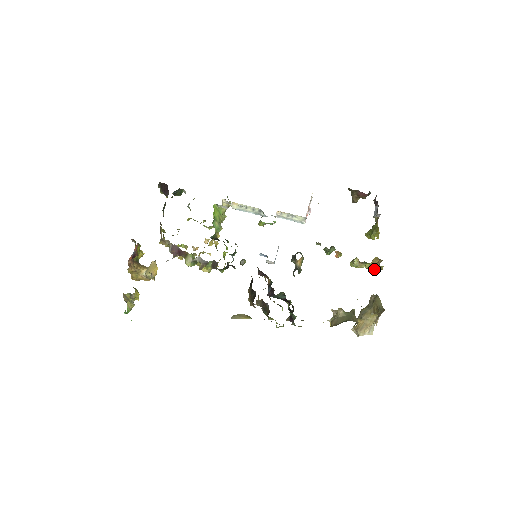
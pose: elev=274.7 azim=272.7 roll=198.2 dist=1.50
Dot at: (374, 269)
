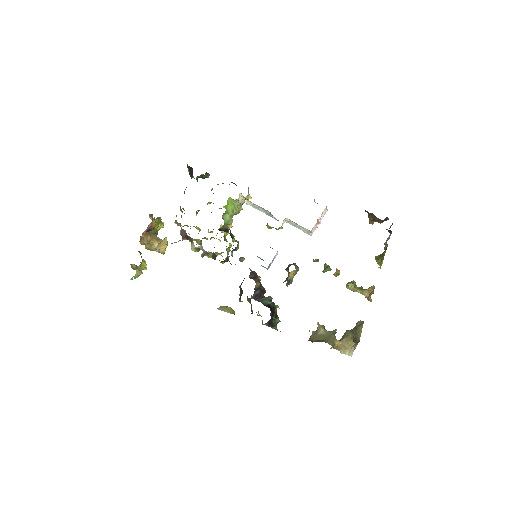
Dot at: occluded
